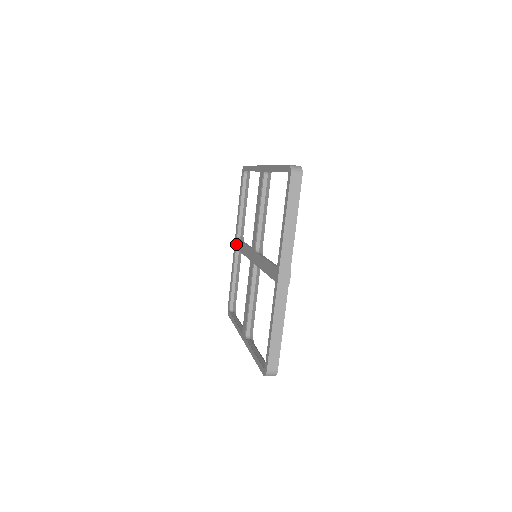
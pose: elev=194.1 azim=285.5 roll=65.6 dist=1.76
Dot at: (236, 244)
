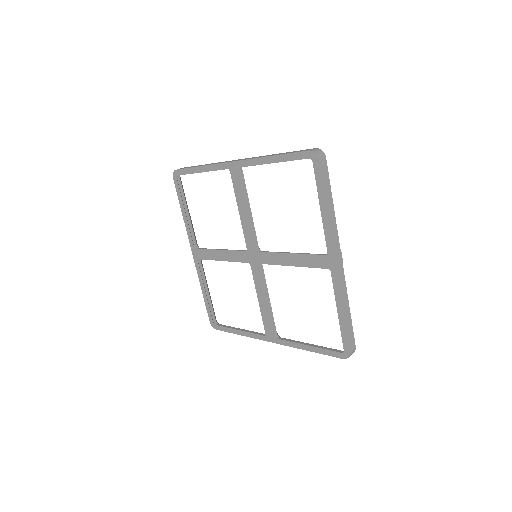
Dot at: (234, 174)
